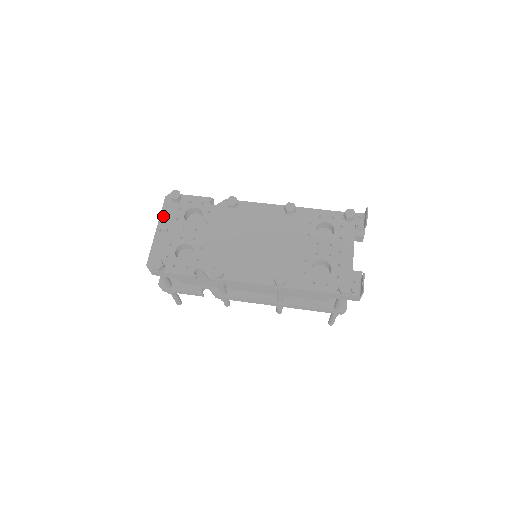
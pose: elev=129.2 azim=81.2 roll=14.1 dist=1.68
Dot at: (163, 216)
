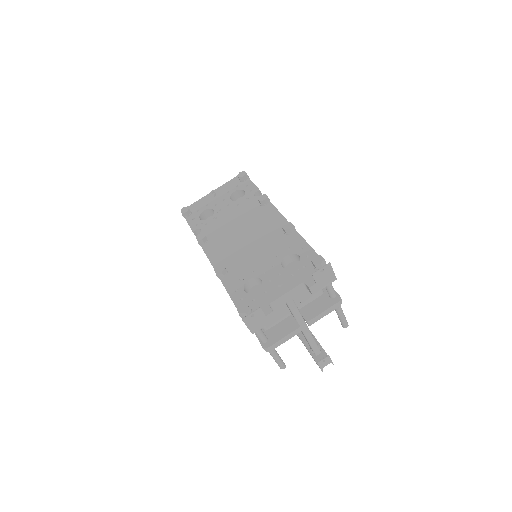
Dot at: (225, 185)
